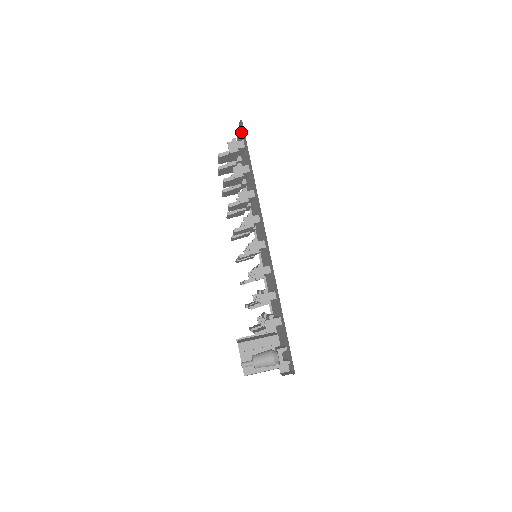
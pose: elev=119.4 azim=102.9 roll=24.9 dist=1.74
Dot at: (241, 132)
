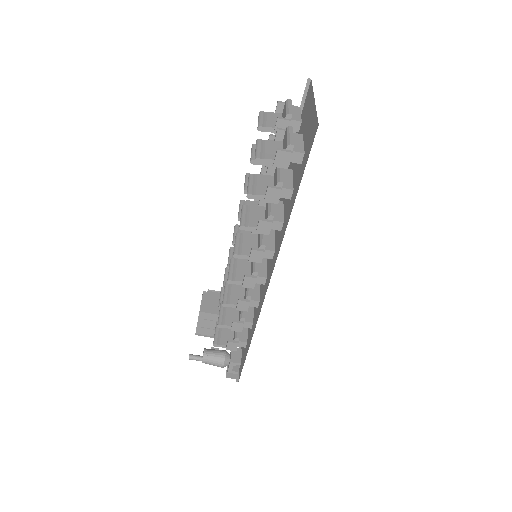
Dot at: (314, 114)
